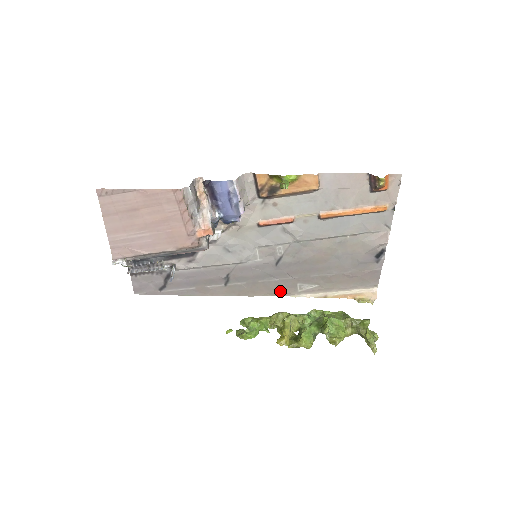
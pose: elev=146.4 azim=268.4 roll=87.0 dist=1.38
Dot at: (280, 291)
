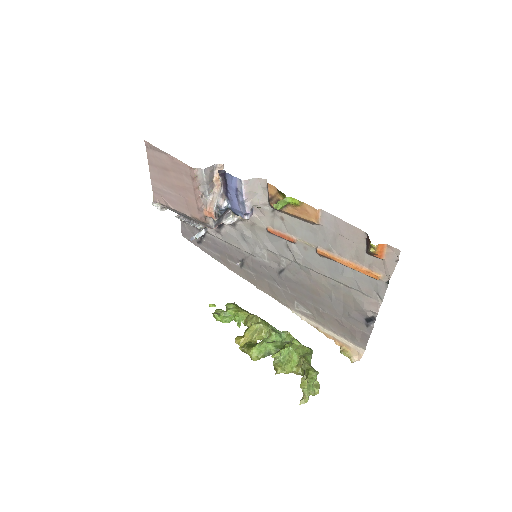
Dot at: (281, 299)
